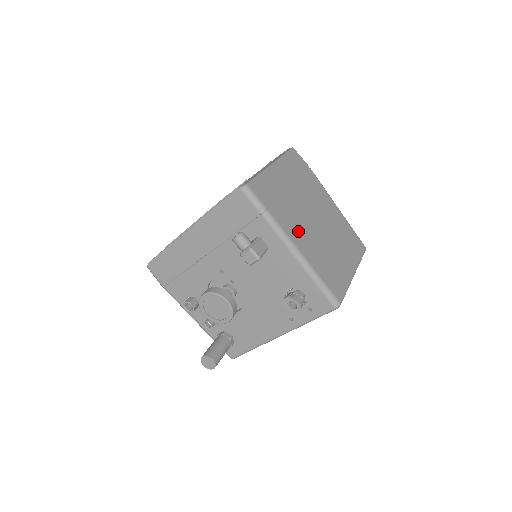
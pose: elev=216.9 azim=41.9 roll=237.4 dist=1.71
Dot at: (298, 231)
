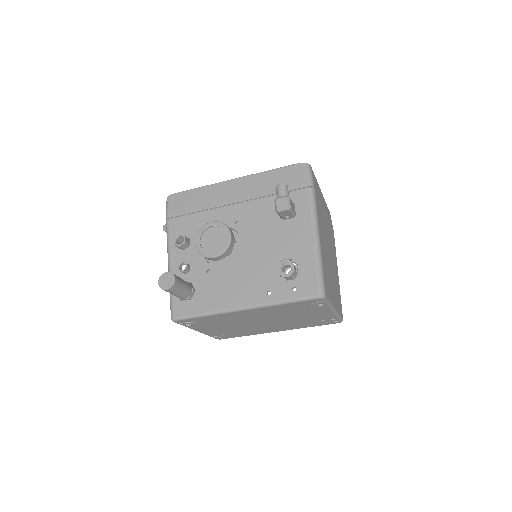
Dot at: (321, 228)
